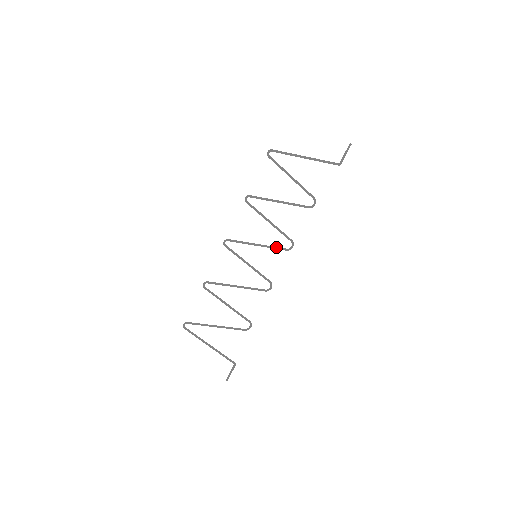
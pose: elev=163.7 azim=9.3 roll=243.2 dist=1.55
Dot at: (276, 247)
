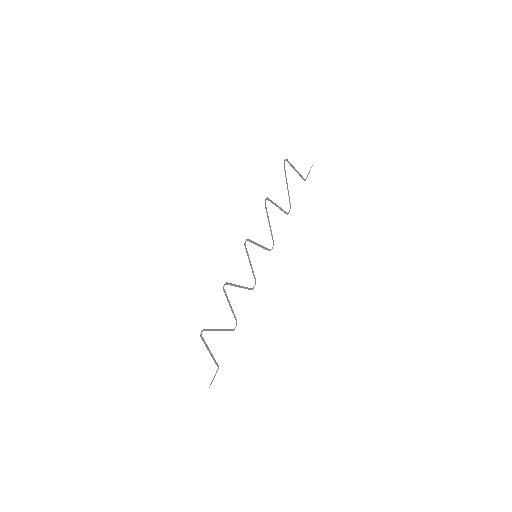
Dot at: (266, 248)
